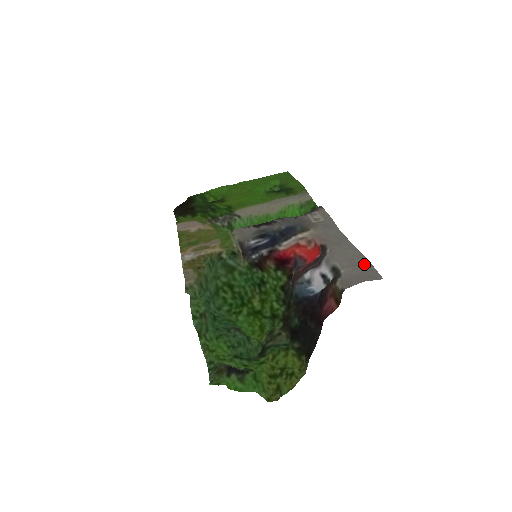
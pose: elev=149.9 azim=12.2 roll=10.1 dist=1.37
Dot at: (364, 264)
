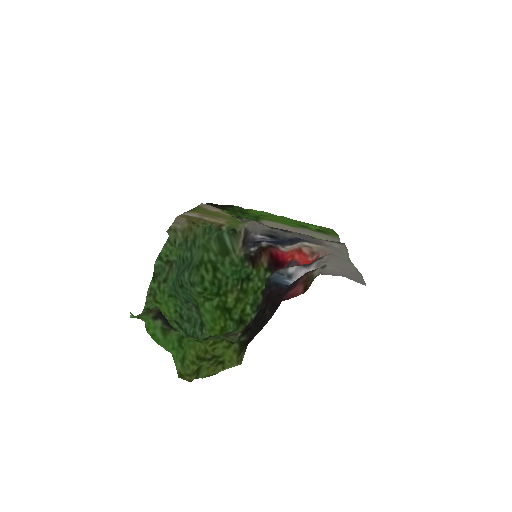
Dot at: (354, 273)
